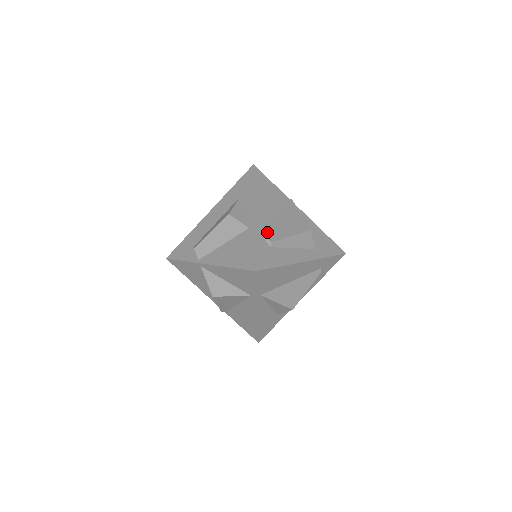
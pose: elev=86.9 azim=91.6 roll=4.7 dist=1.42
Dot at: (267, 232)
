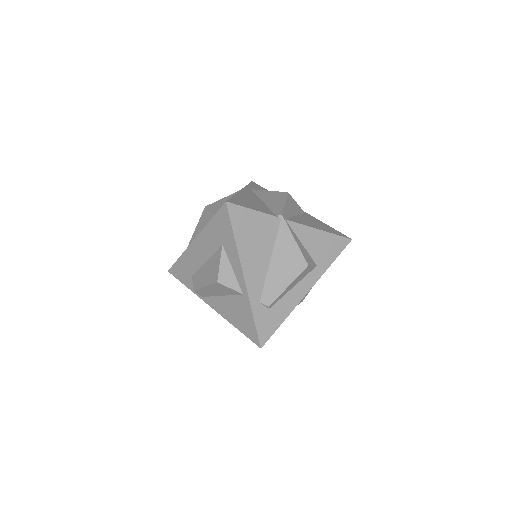
Dot at: (262, 293)
